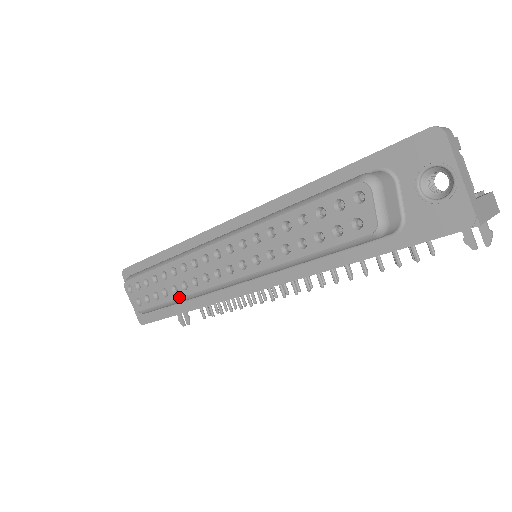
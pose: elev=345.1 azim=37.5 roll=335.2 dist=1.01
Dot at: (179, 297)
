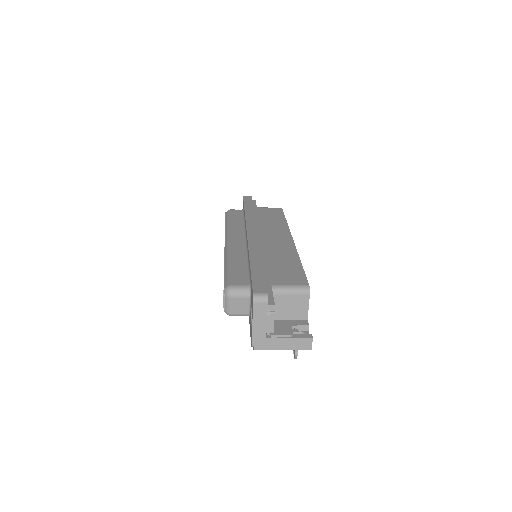
Dot at: occluded
